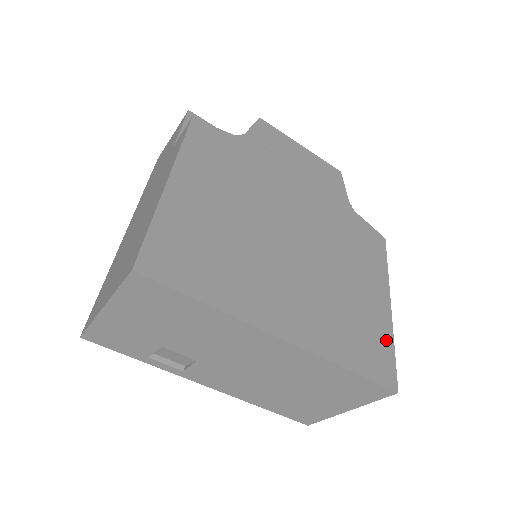
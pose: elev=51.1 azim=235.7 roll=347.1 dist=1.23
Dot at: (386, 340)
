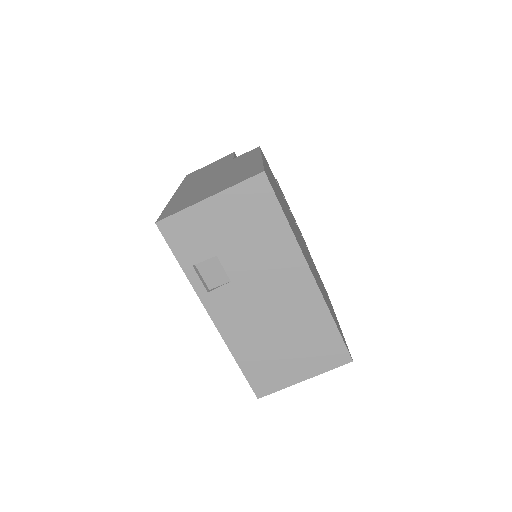
Dot at: occluded
